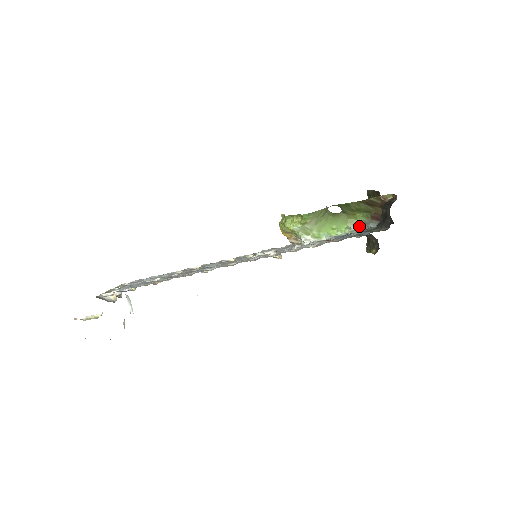
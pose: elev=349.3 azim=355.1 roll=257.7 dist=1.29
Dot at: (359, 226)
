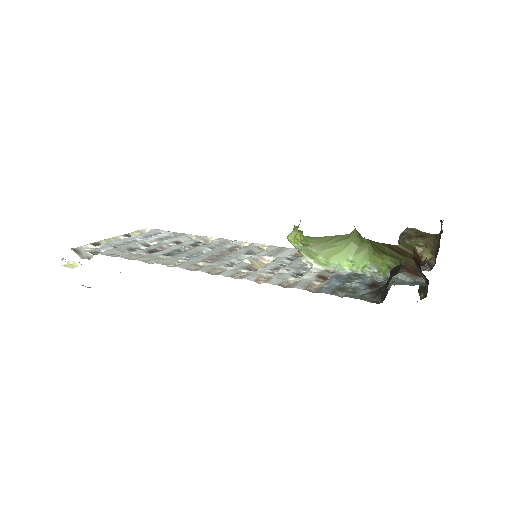
Dot at: (383, 269)
